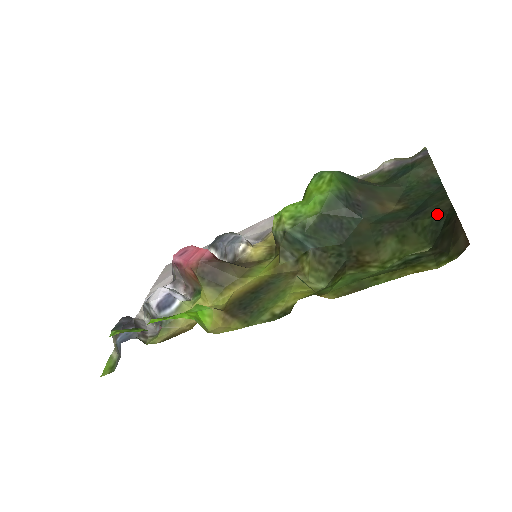
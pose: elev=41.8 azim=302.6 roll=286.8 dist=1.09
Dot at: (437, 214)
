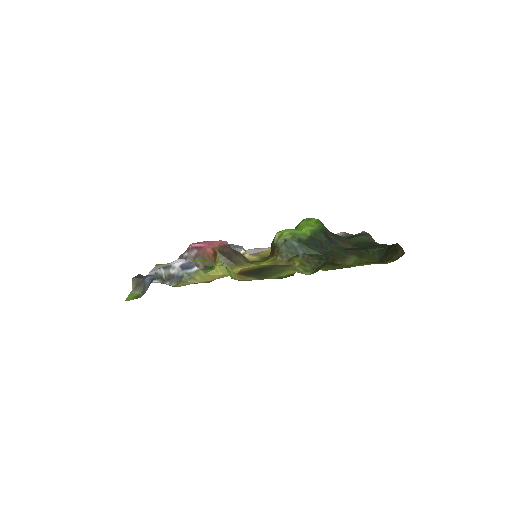
Dot at: (382, 247)
